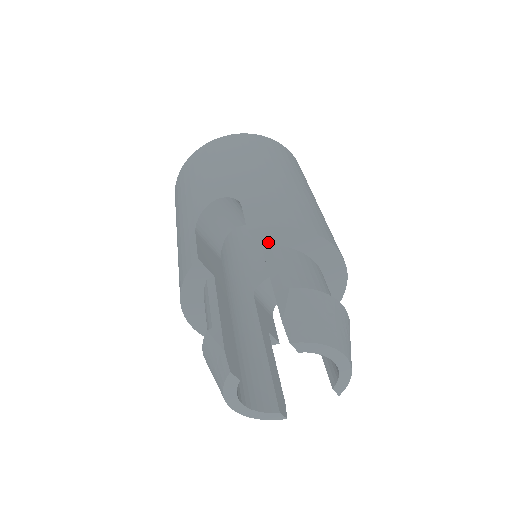
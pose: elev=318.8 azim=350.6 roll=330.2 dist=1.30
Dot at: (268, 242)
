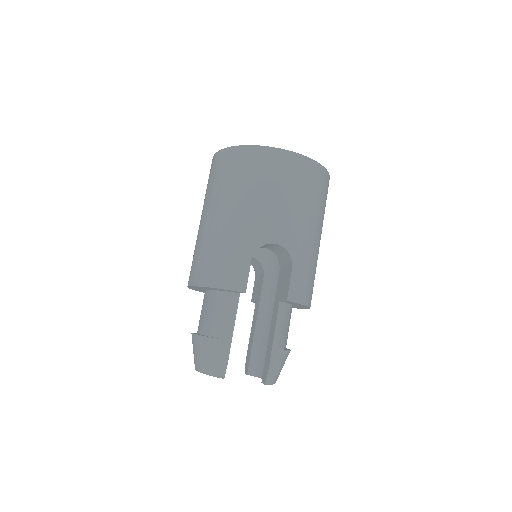
Dot at: (287, 302)
